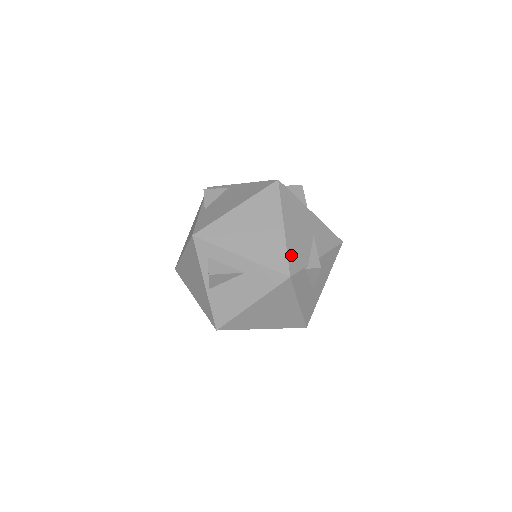
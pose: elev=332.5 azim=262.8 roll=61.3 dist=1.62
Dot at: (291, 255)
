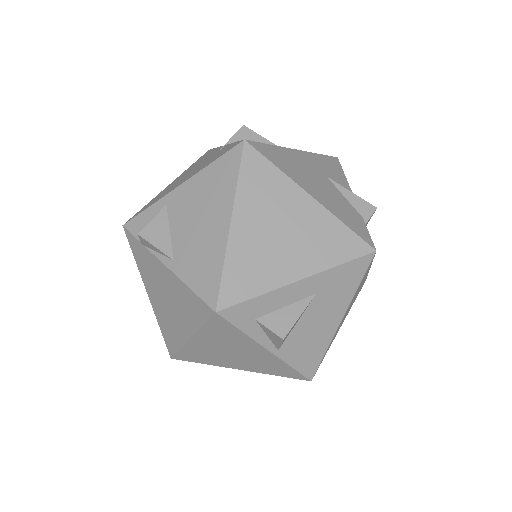
Dot at: (349, 224)
